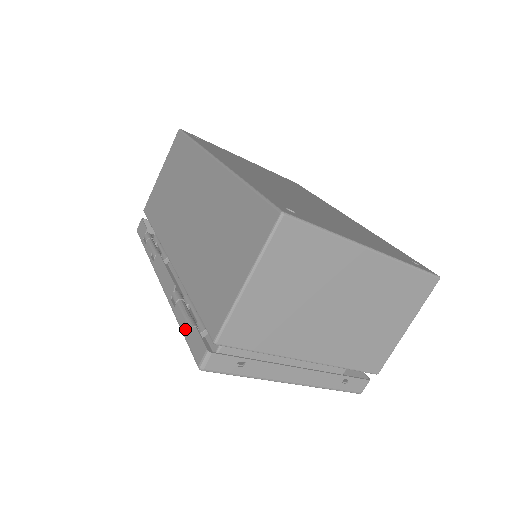
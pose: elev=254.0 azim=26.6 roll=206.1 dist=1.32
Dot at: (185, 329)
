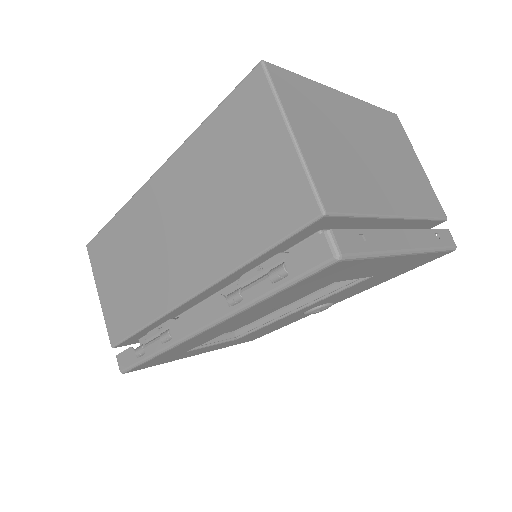
Dot at: (278, 281)
